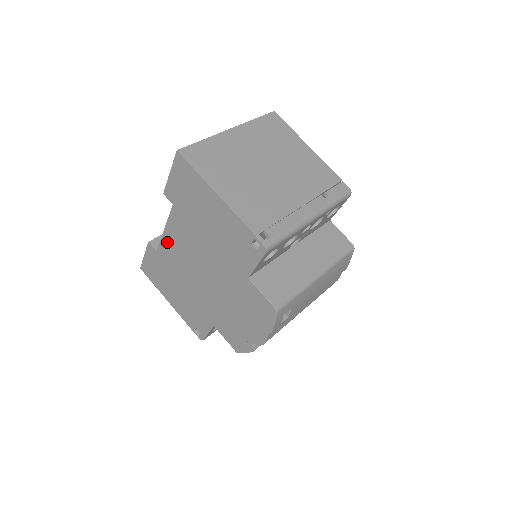
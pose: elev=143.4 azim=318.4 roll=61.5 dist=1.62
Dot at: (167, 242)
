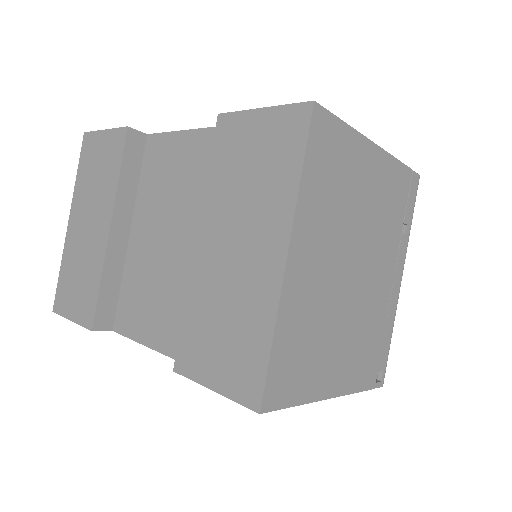
Dot at: occluded
